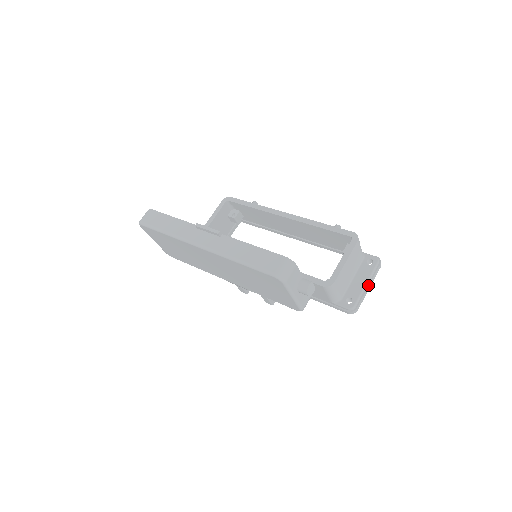
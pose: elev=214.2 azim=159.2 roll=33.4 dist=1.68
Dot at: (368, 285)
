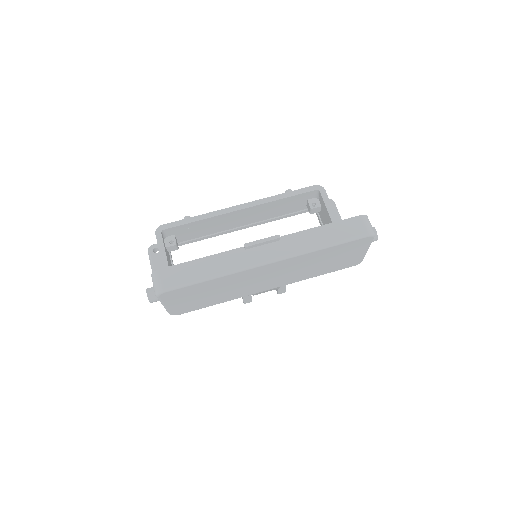
Dot at: occluded
